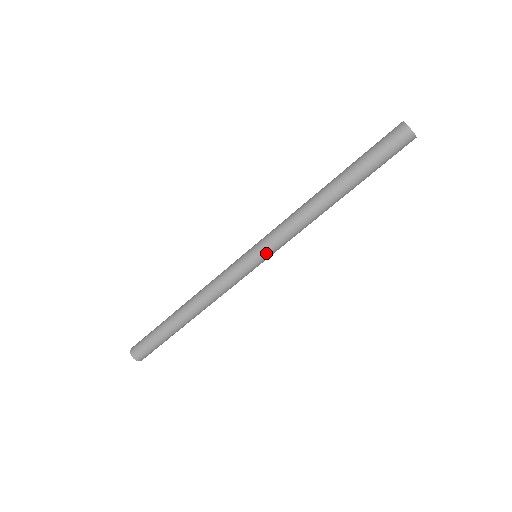
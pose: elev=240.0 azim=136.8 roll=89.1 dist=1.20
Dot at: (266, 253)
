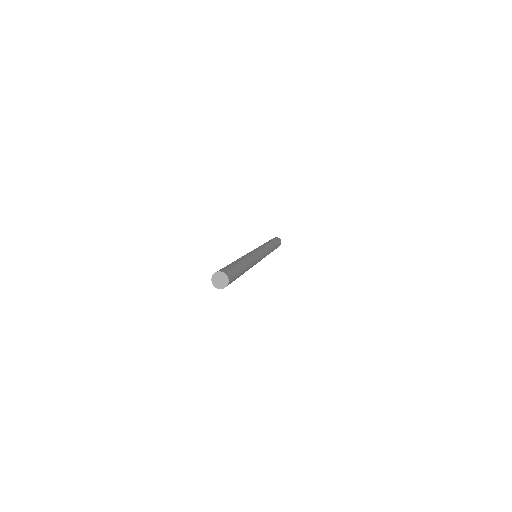
Dot at: occluded
